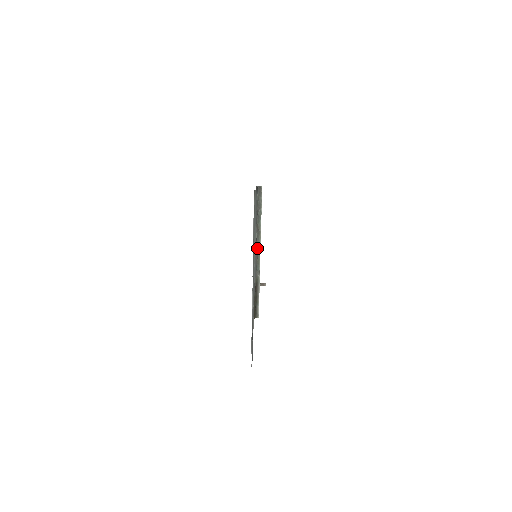
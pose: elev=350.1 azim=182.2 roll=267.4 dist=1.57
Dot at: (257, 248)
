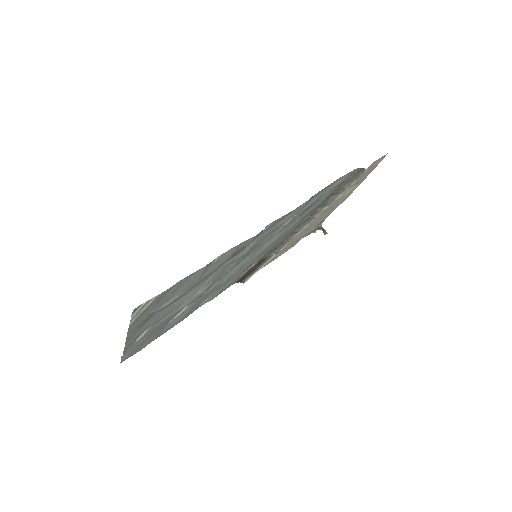
Dot at: (295, 230)
